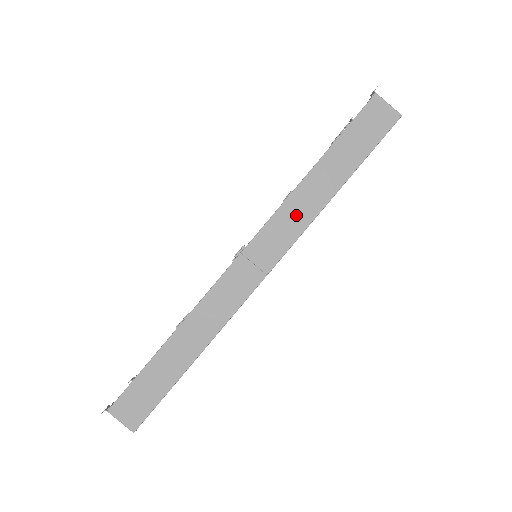
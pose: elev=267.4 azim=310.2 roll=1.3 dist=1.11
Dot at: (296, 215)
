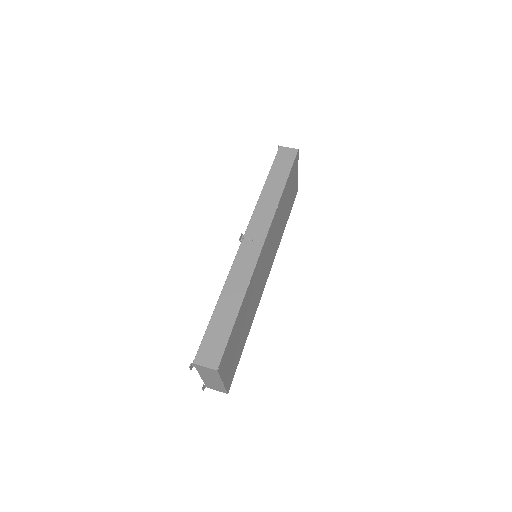
Dot at: (266, 209)
